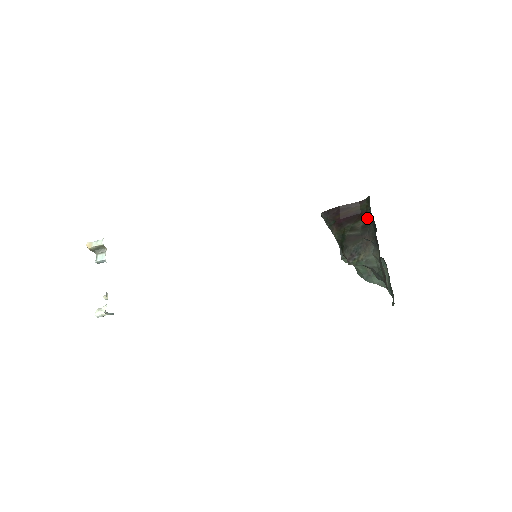
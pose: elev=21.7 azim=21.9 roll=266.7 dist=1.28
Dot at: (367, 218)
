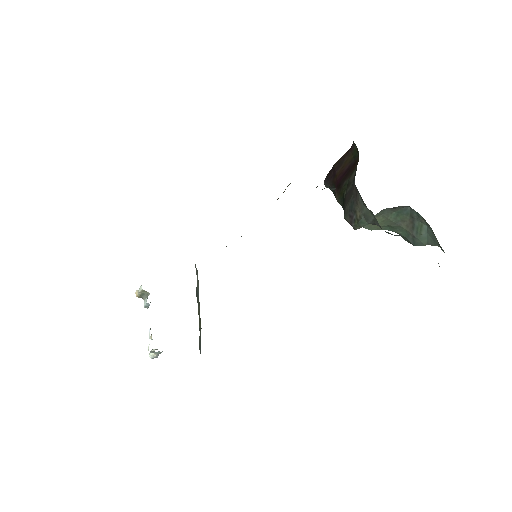
Dot at: (357, 164)
